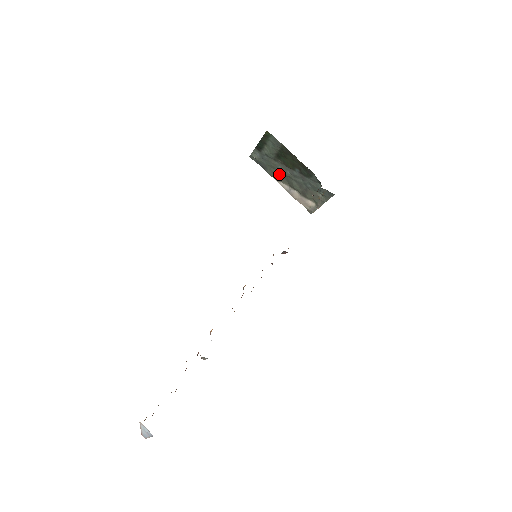
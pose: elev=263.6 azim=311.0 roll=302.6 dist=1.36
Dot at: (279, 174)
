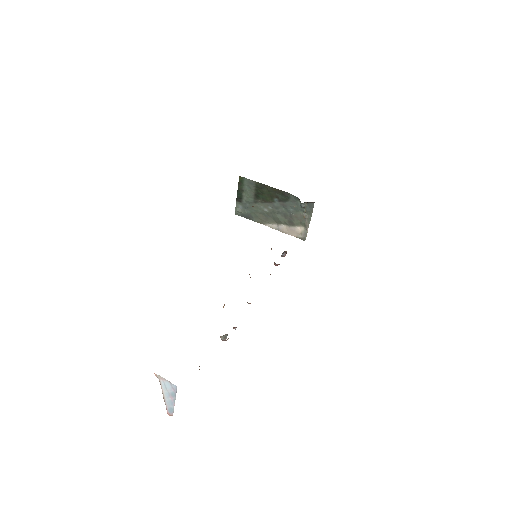
Dot at: (264, 216)
